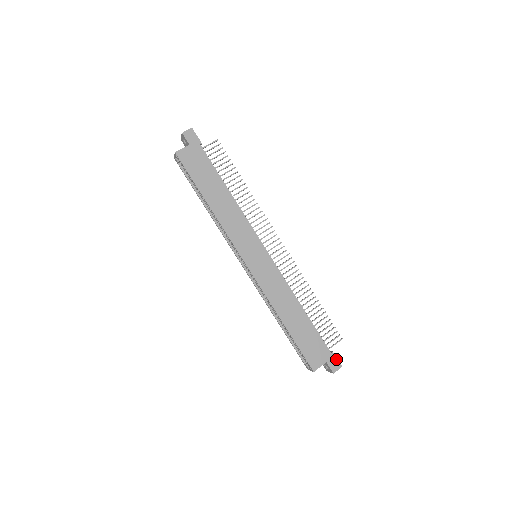
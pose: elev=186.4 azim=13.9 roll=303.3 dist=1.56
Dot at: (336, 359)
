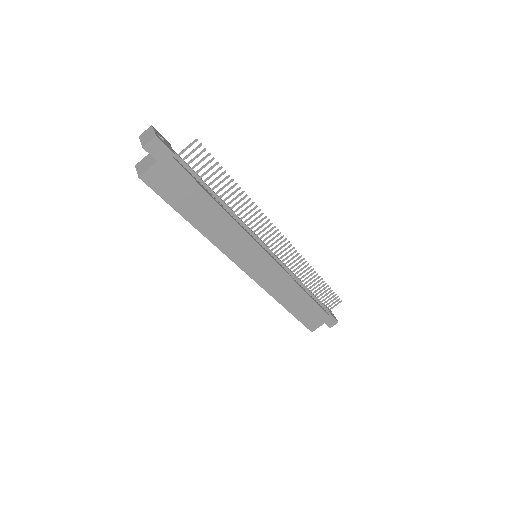
Dot at: (334, 319)
